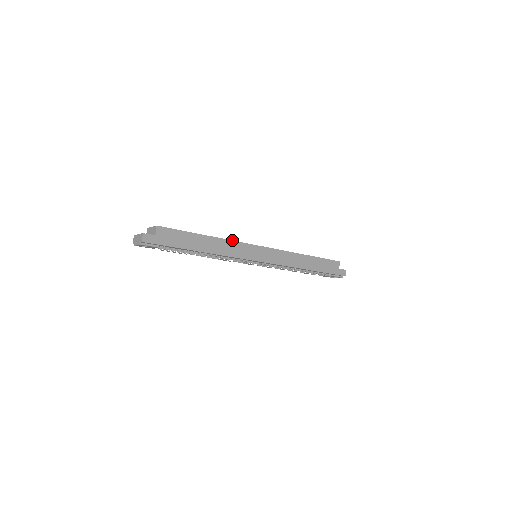
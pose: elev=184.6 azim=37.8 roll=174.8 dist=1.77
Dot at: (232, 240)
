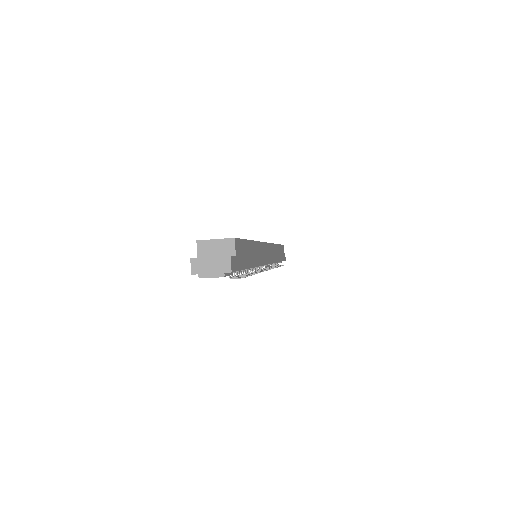
Dot at: occluded
